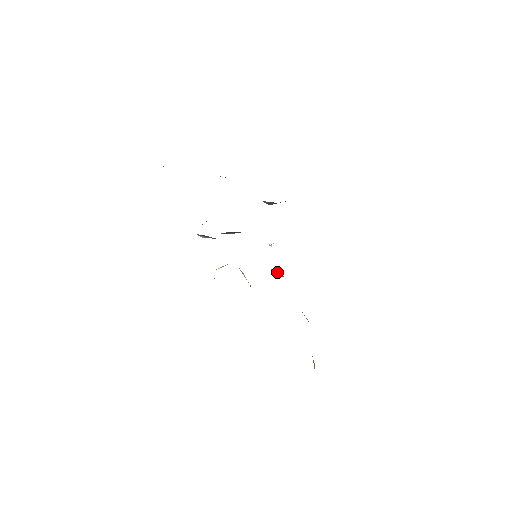
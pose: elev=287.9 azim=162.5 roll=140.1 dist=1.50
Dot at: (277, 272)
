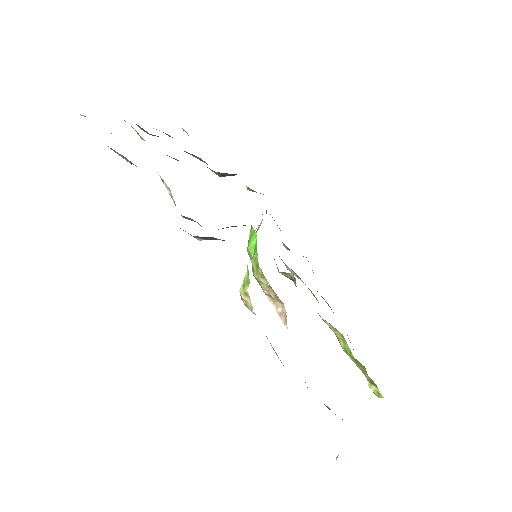
Dot at: (289, 275)
